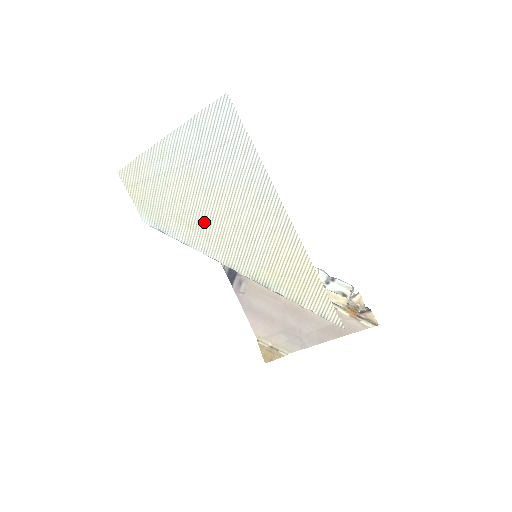
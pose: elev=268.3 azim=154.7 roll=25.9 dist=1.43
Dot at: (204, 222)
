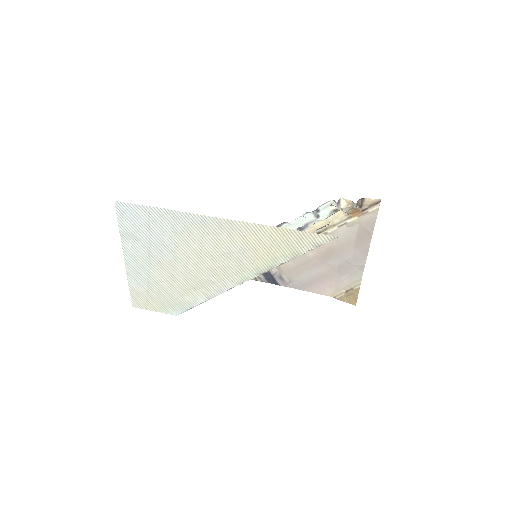
Dot at: (198, 277)
